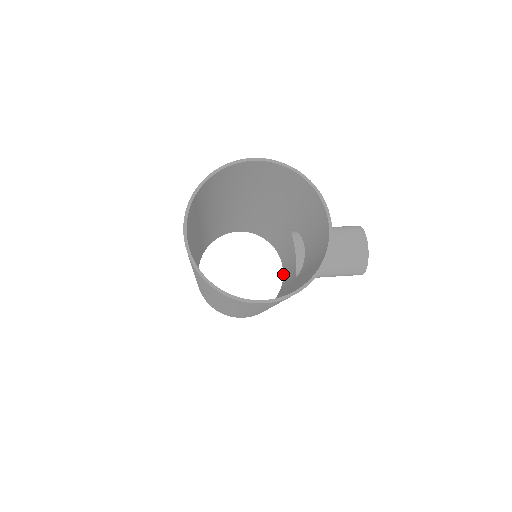
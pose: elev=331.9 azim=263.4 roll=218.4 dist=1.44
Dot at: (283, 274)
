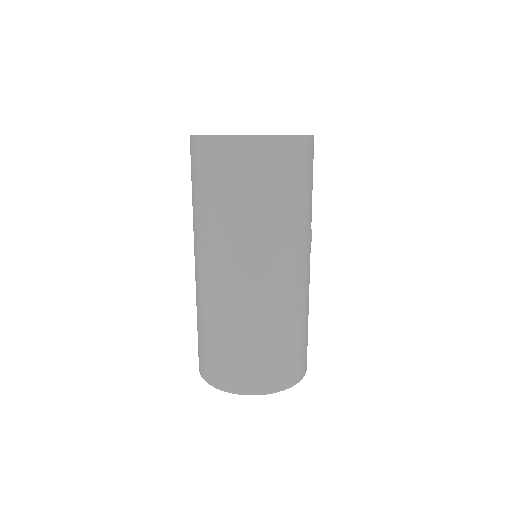
Dot at: occluded
